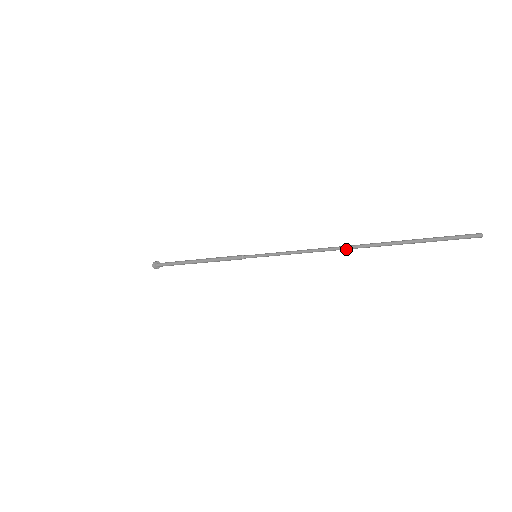
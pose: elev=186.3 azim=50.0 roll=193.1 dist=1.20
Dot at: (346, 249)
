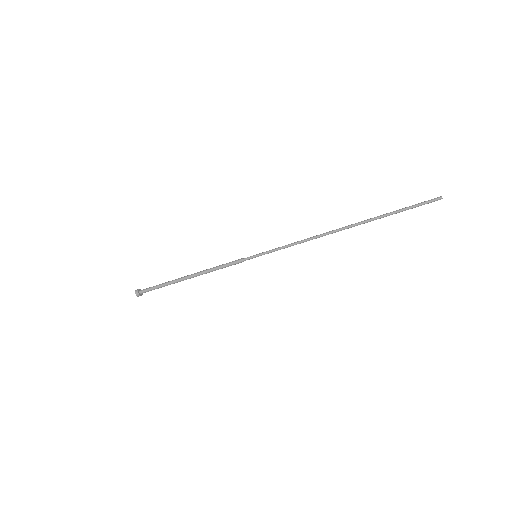
Dot at: (341, 229)
